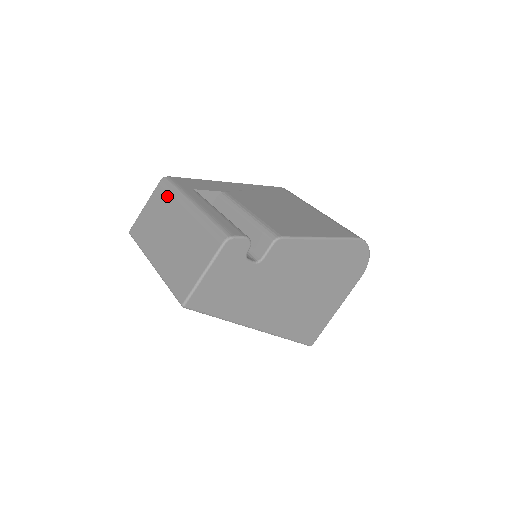
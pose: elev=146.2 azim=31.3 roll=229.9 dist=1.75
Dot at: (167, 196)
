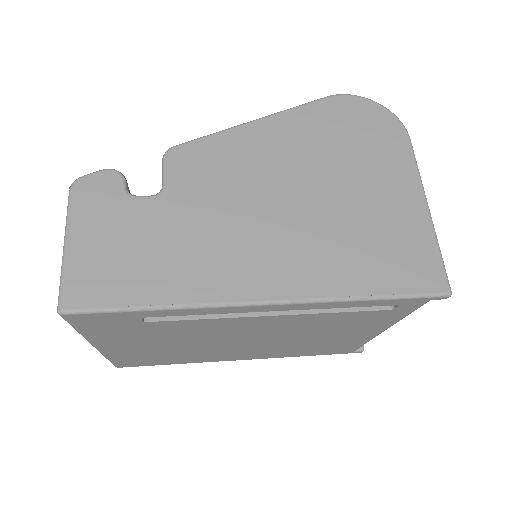
Dot at: occluded
